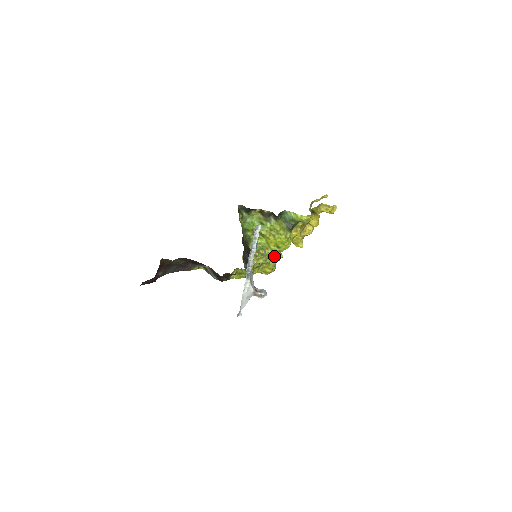
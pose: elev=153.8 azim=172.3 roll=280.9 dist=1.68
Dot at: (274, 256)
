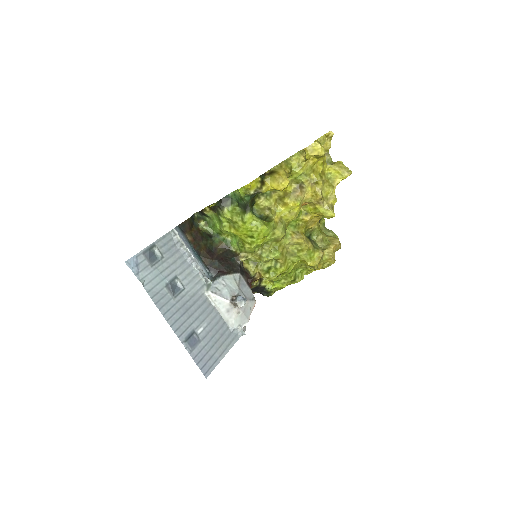
Dot at: (295, 245)
